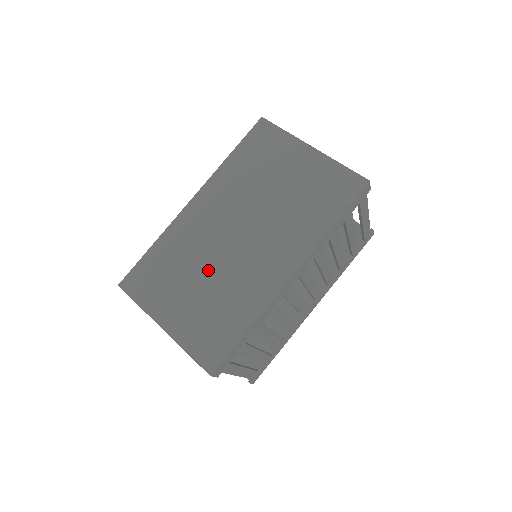
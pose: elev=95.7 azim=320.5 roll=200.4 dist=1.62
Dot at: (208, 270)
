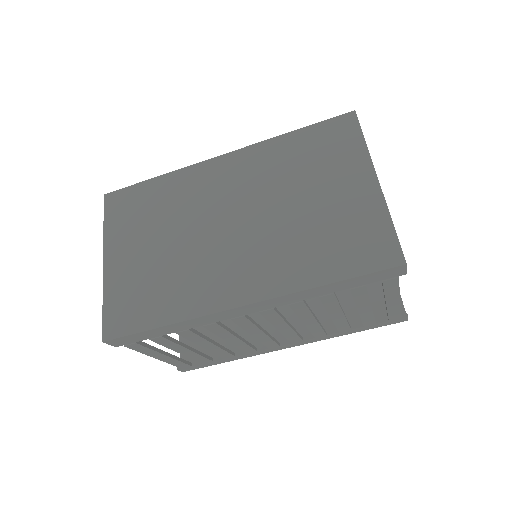
Dot at: (179, 238)
